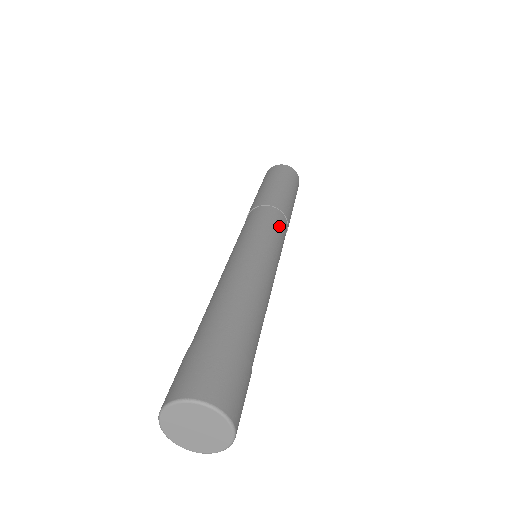
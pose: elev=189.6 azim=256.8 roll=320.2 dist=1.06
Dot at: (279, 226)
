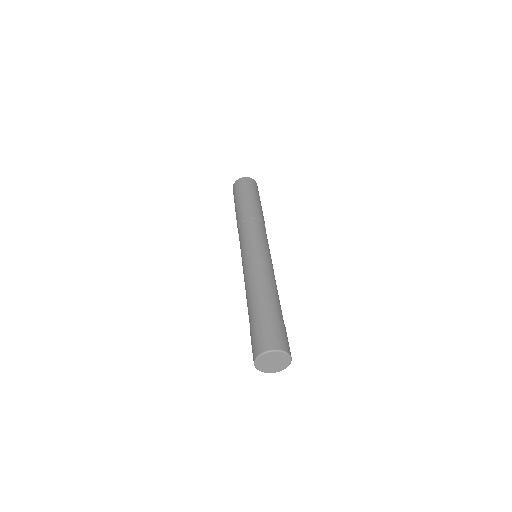
Dot at: occluded
